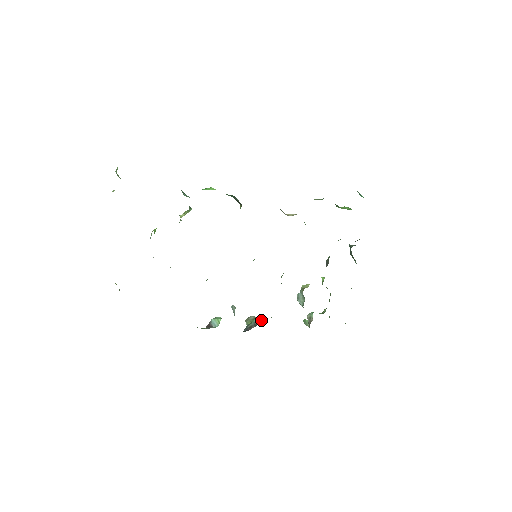
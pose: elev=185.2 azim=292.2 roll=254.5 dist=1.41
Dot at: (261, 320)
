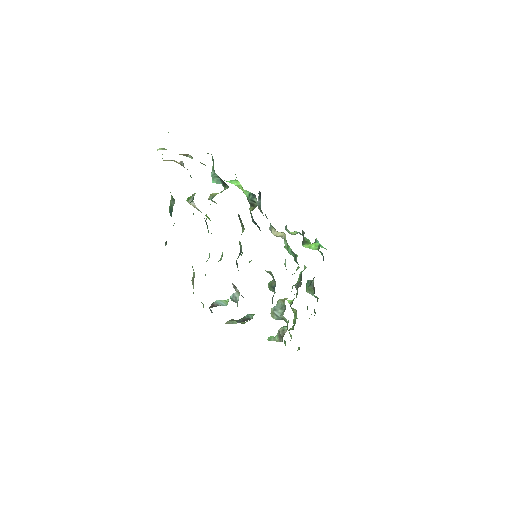
Dot at: (245, 322)
